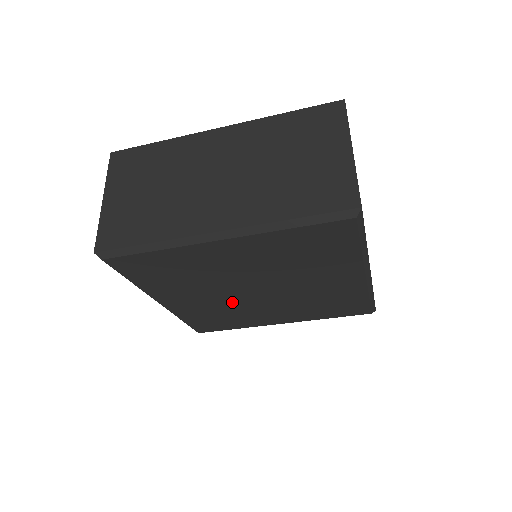
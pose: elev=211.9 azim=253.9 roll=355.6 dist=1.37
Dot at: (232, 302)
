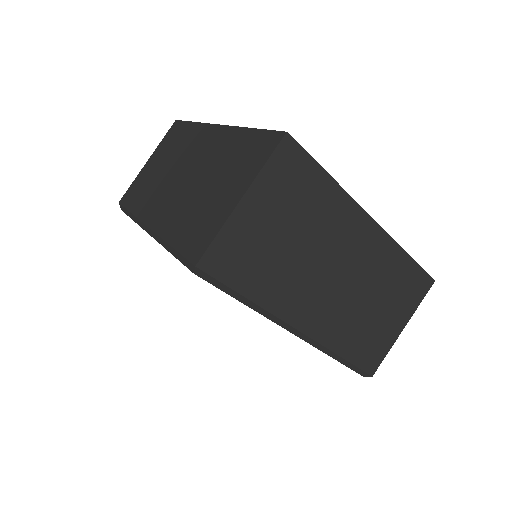
Dot at: occluded
